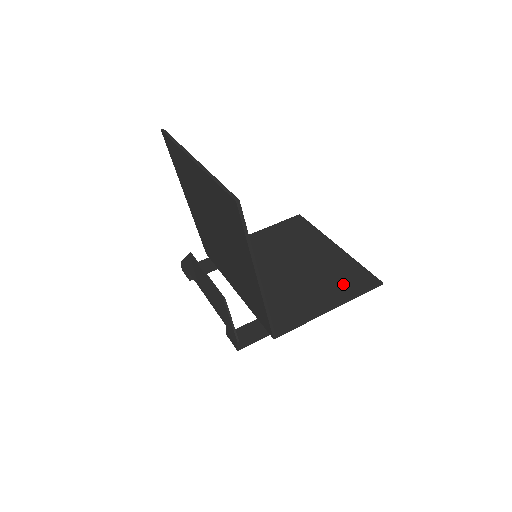
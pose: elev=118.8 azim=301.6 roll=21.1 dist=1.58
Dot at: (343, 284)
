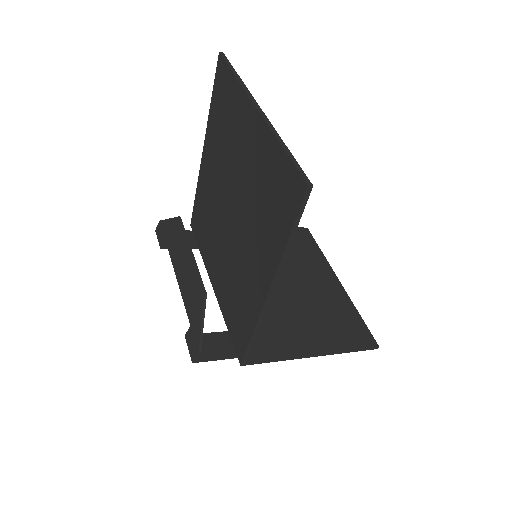
Dot at: (336, 330)
